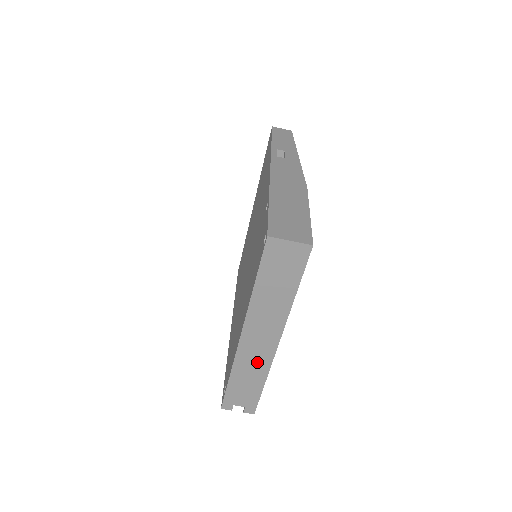
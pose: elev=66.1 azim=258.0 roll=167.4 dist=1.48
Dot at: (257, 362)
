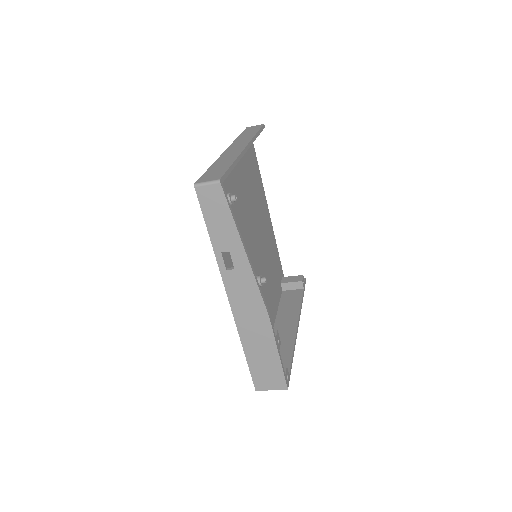
Dot at: occluded
